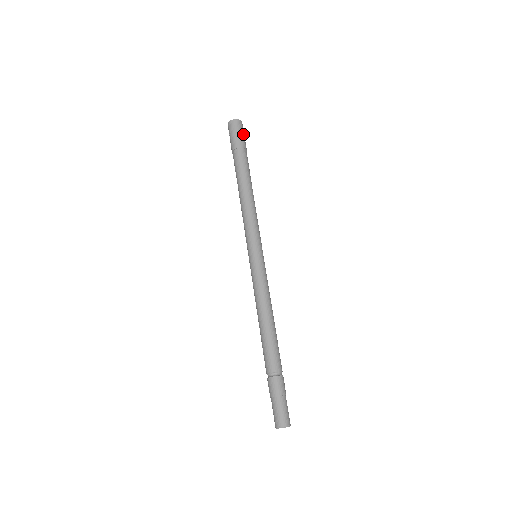
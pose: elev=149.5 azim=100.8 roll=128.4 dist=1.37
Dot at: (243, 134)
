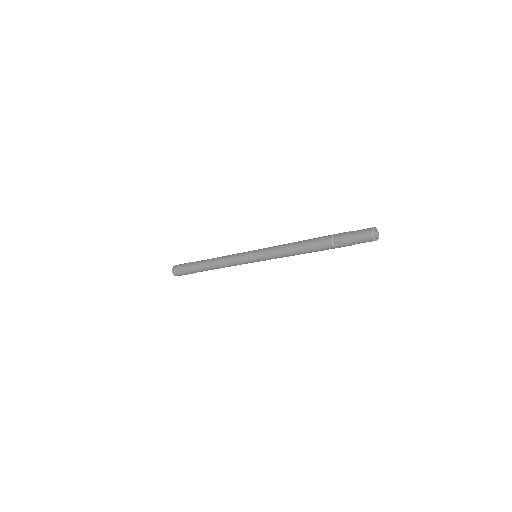
Dot at: occluded
